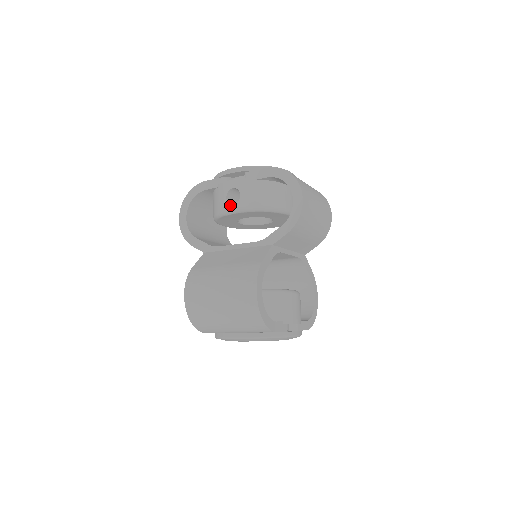
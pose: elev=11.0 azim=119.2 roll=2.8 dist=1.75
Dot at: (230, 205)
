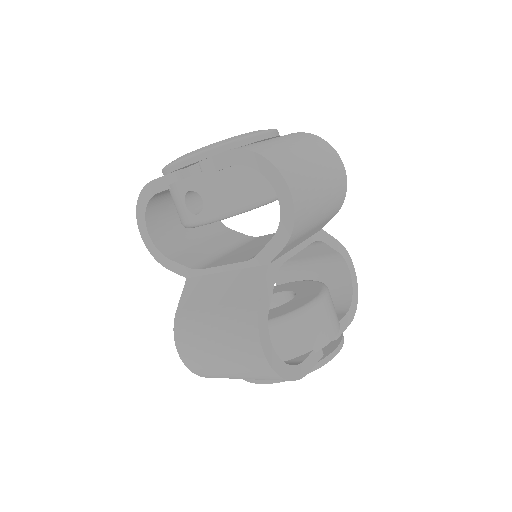
Dot at: (194, 216)
